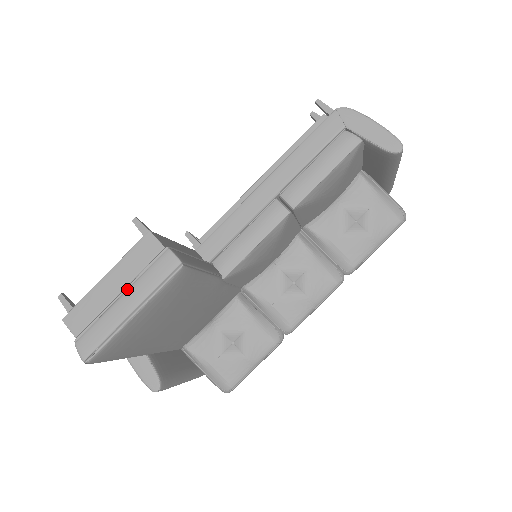
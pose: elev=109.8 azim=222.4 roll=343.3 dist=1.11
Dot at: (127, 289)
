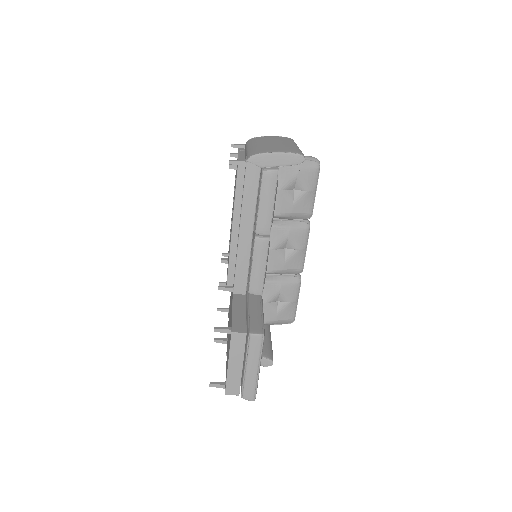
Dot at: (246, 363)
